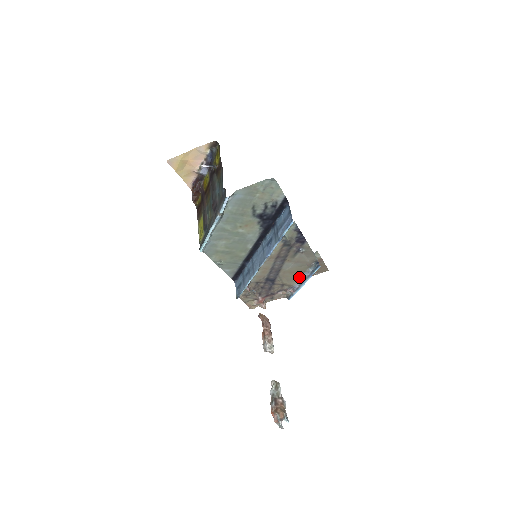
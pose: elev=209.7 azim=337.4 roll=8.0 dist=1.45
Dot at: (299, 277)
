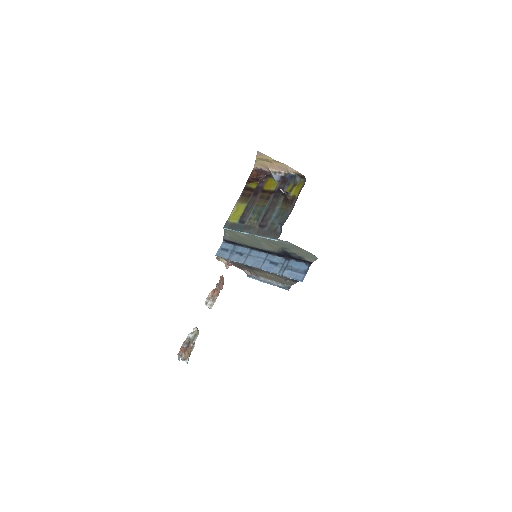
Dot at: (268, 279)
